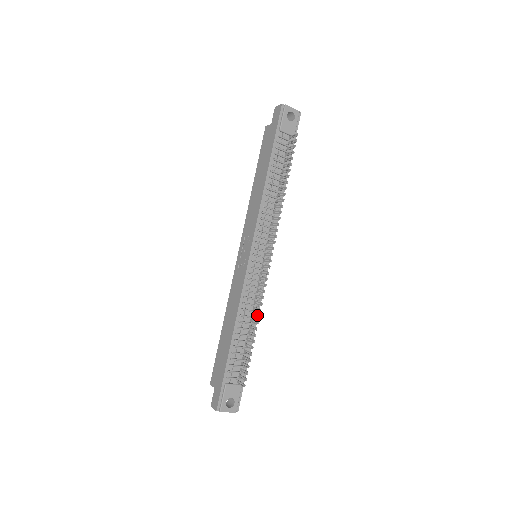
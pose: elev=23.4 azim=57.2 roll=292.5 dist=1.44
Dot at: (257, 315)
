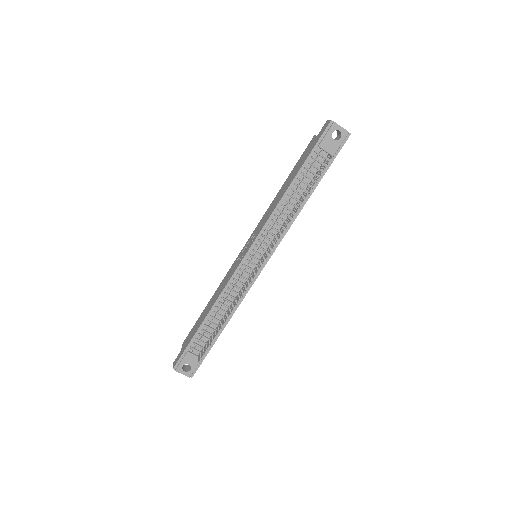
Dot at: (231, 309)
